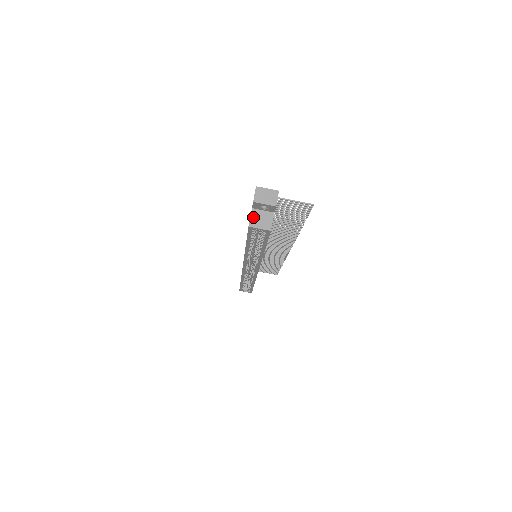
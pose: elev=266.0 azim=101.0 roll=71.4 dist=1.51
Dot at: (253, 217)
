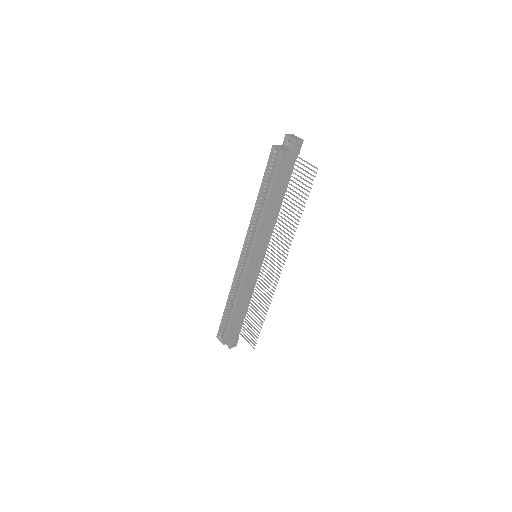
Dot at: (279, 146)
